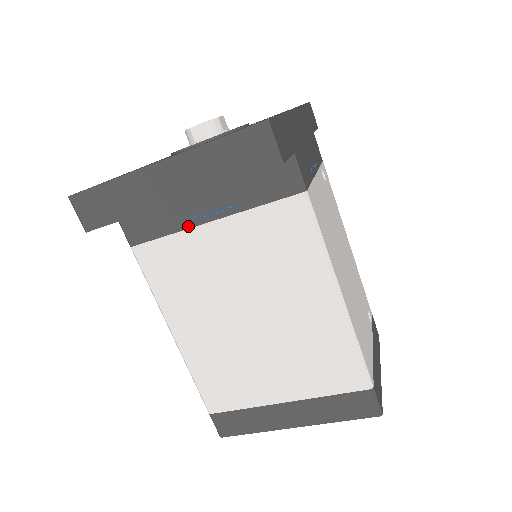
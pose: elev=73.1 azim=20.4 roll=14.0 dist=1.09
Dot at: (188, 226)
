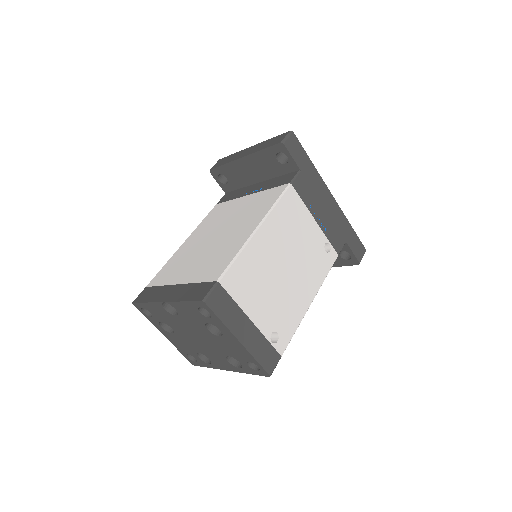
Dot at: (241, 196)
